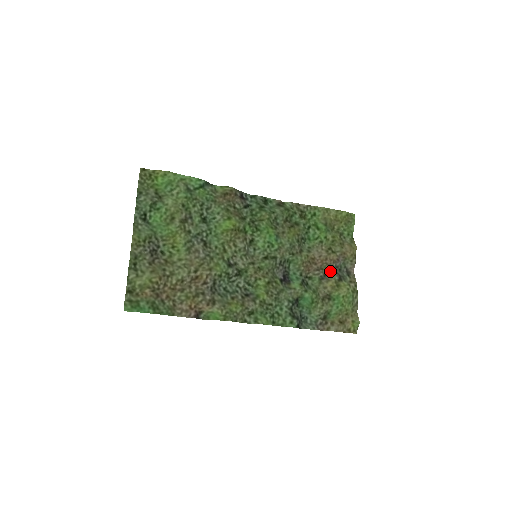
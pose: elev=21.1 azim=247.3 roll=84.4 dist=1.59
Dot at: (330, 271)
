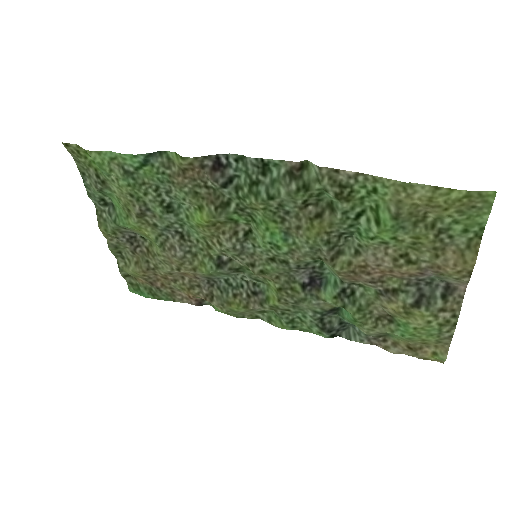
Dot at: (400, 286)
